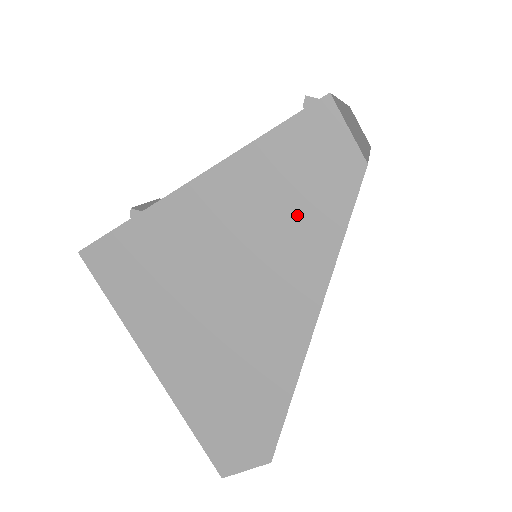
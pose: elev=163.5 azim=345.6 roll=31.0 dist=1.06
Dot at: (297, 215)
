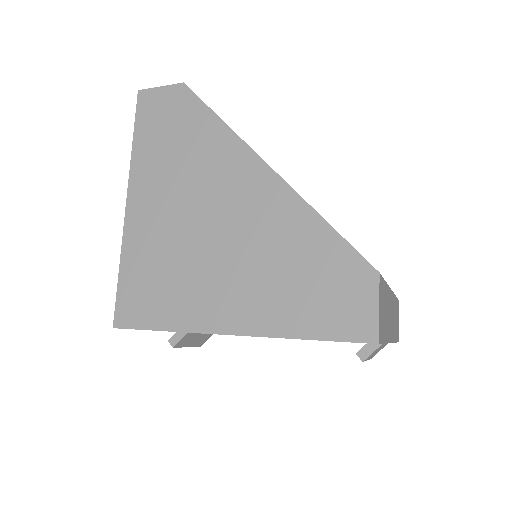
Dot at: (185, 139)
